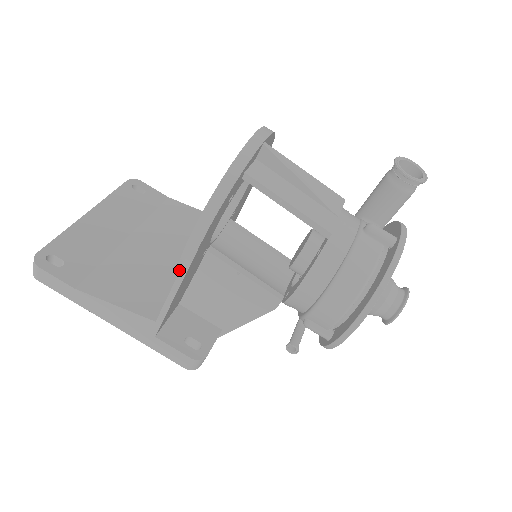
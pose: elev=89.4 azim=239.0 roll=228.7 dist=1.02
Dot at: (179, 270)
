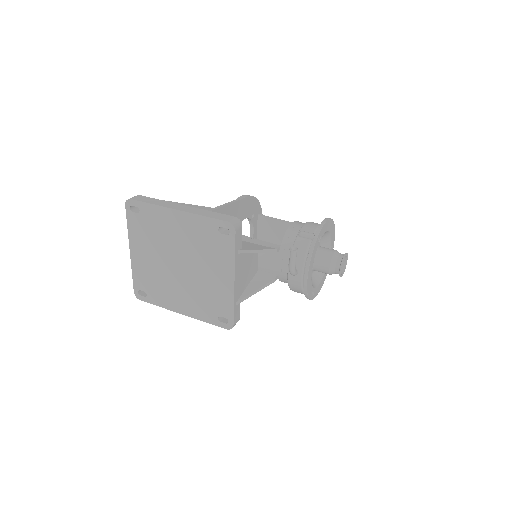
Dot at: occluded
